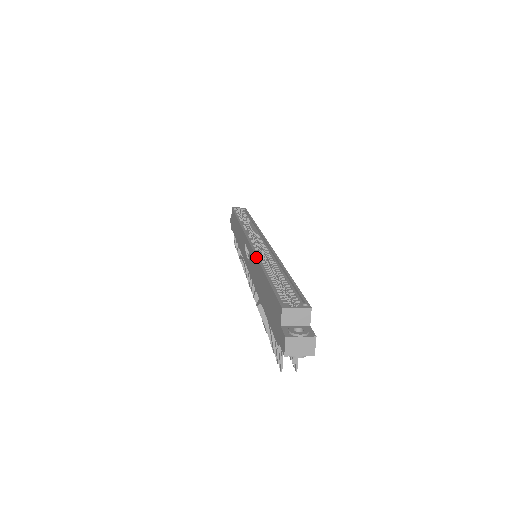
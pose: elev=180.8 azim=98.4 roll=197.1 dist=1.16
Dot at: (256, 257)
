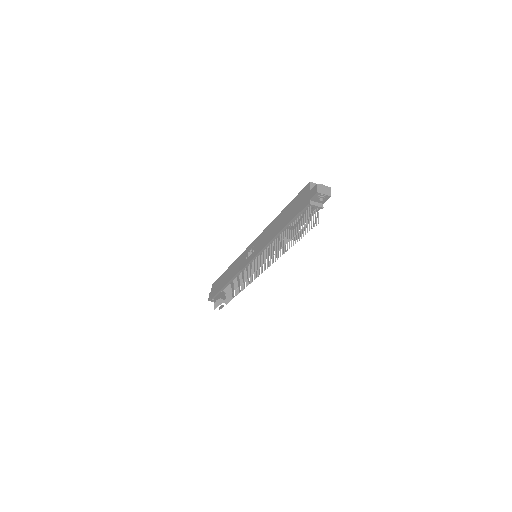
Dot at: (269, 225)
